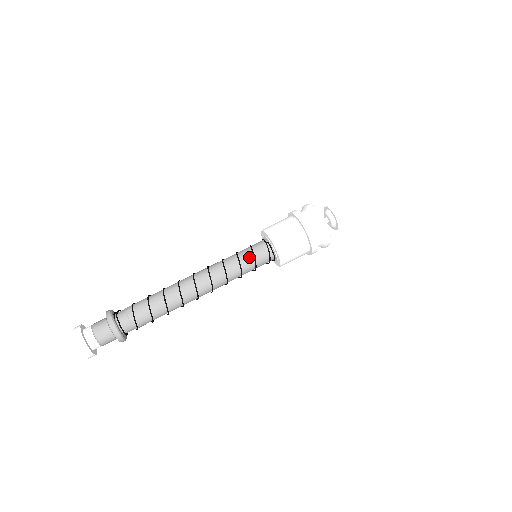
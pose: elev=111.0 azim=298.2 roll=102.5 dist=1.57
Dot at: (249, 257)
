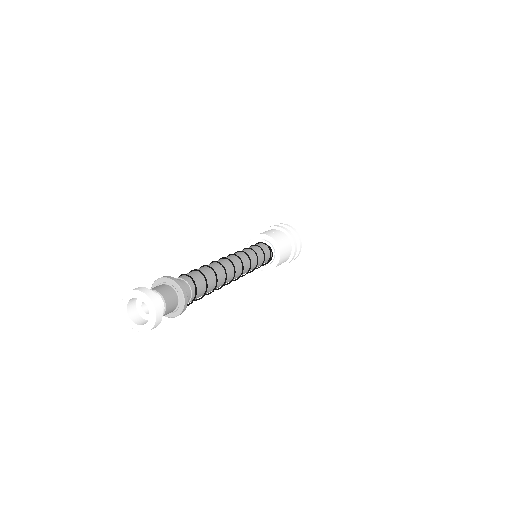
Dot at: (261, 254)
